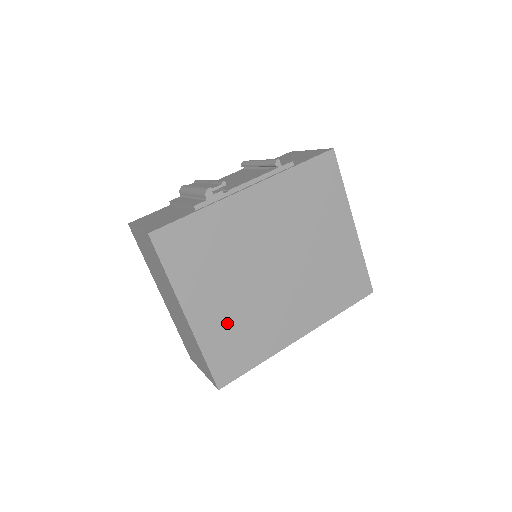
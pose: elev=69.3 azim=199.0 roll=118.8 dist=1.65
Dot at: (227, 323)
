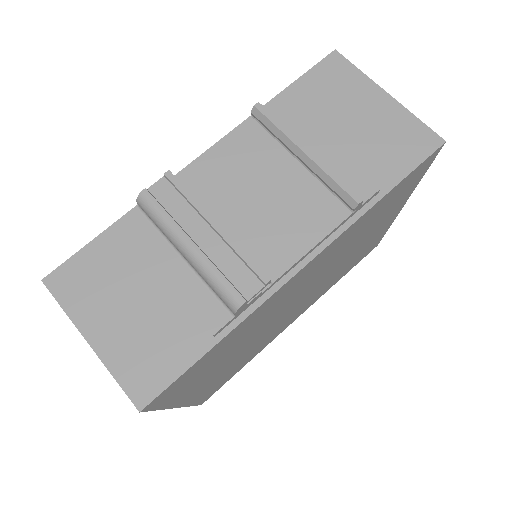
Dot at: (224, 373)
